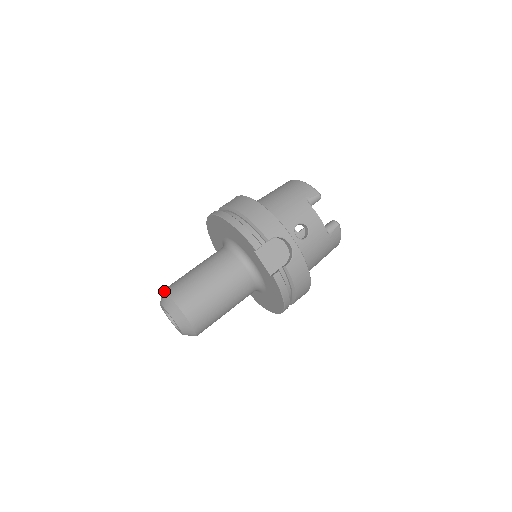
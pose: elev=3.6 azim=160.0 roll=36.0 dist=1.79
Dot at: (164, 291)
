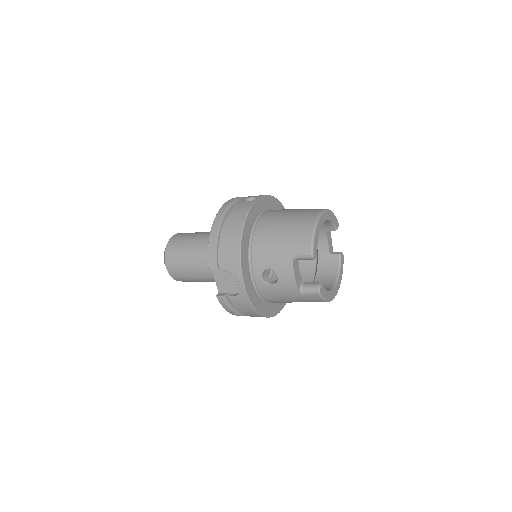
Dot at: (170, 238)
